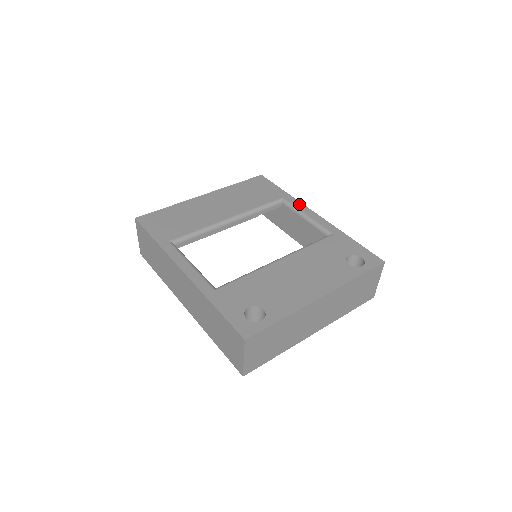
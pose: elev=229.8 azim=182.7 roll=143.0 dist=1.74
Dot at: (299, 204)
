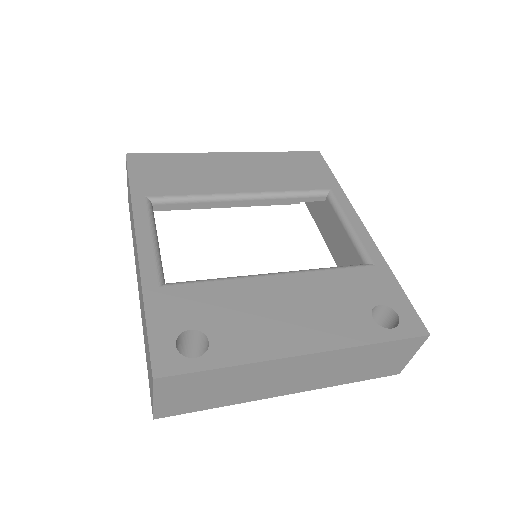
Dot at: (348, 206)
